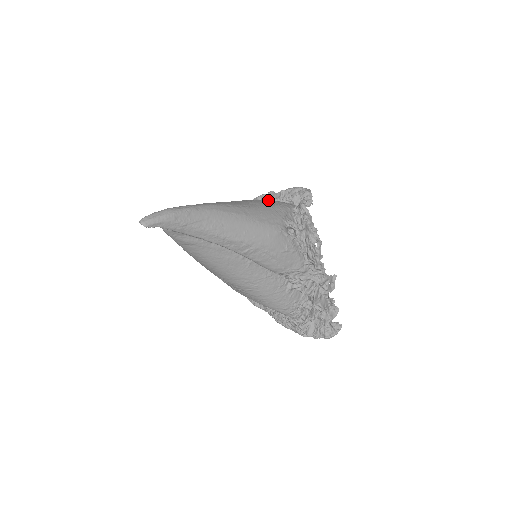
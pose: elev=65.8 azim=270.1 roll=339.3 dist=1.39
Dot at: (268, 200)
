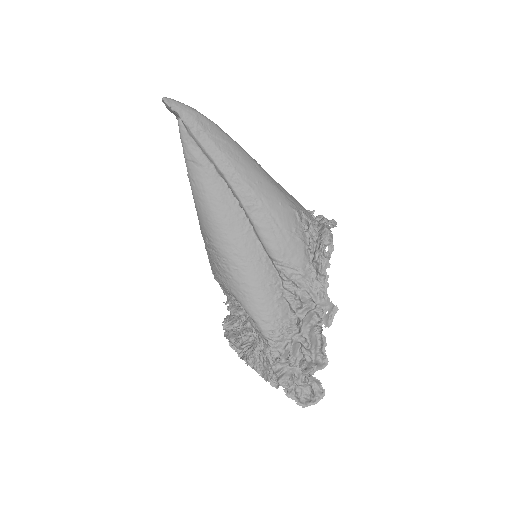
Dot at: occluded
